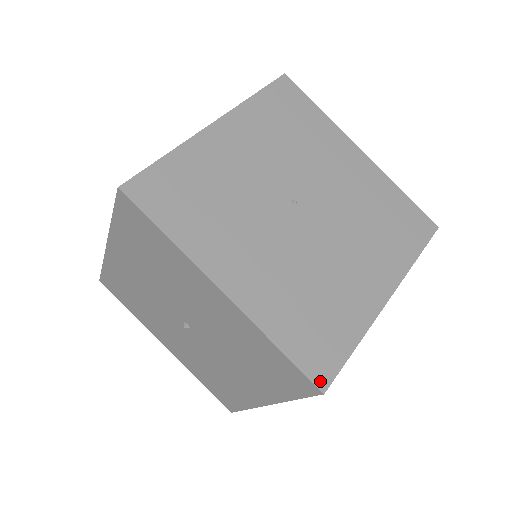
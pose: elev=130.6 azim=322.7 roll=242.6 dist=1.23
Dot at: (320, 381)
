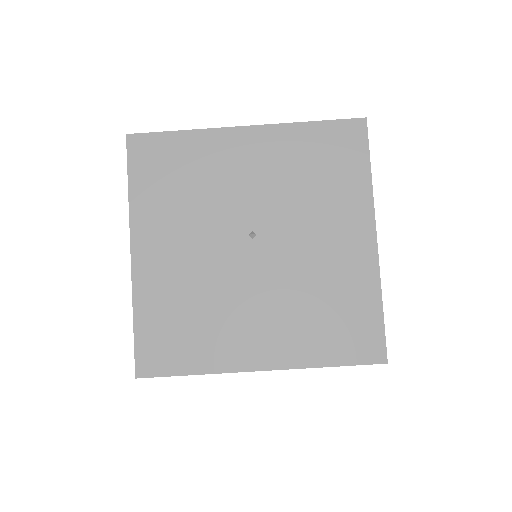
Dot at: (141, 368)
